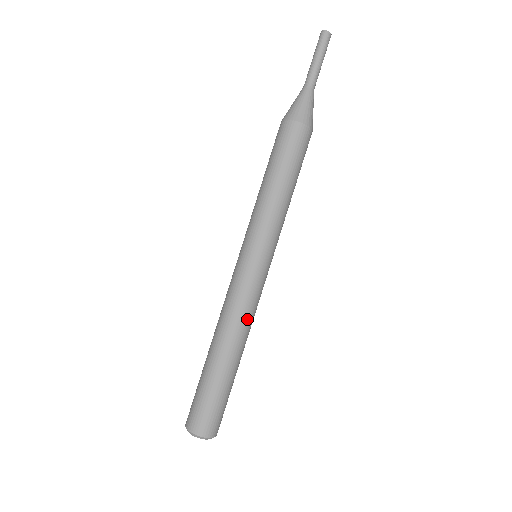
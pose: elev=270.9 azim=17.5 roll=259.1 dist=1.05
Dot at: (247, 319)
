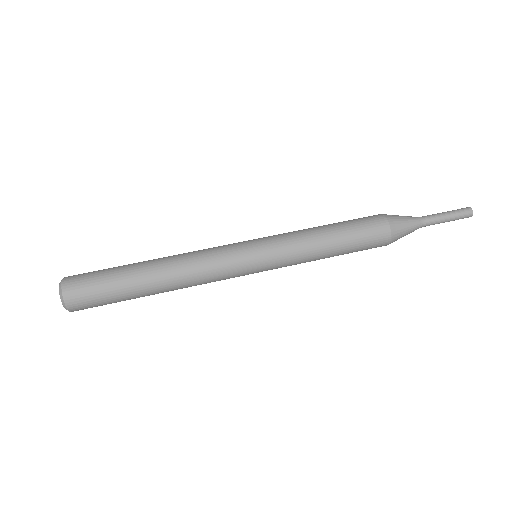
Dot at: (195, 268)
